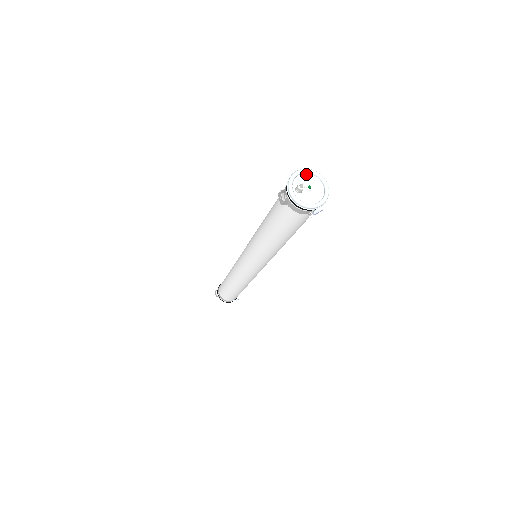
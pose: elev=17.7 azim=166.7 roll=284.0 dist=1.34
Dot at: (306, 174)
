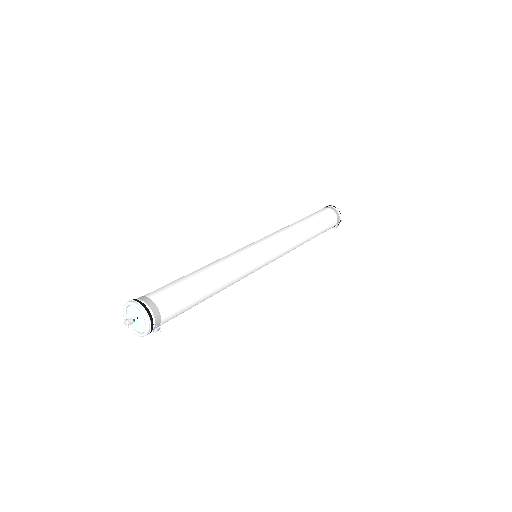
Dot at: (132, 305)
